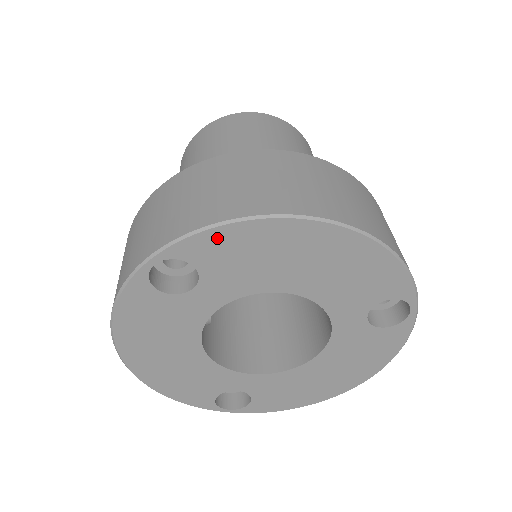
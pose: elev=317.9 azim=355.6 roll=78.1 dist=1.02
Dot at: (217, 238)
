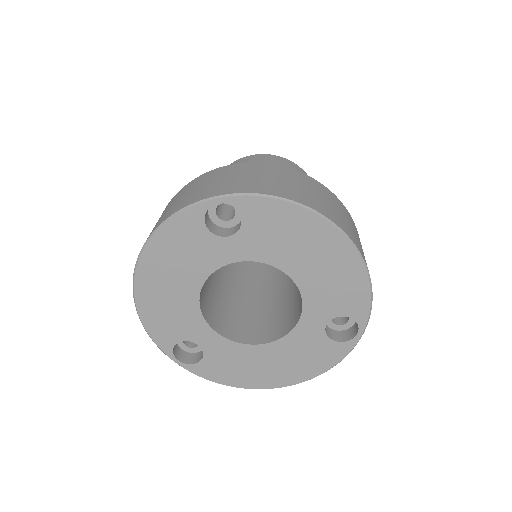
Dot at: (270, 207)
